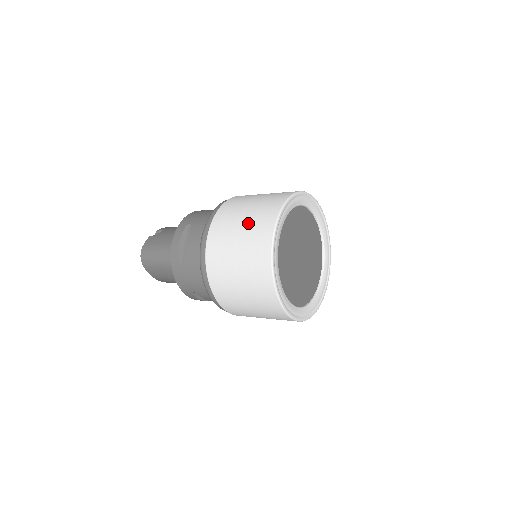
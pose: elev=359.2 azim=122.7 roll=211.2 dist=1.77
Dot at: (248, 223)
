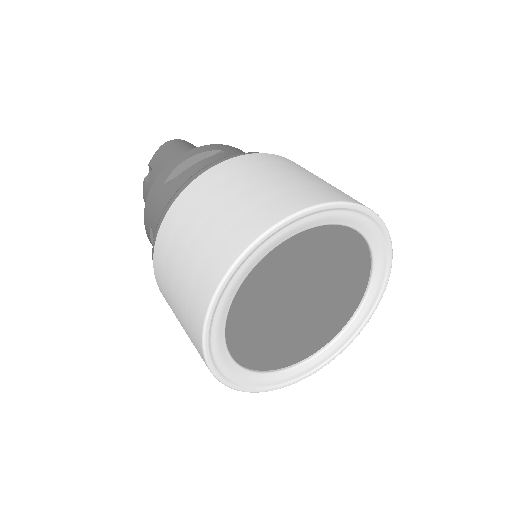
Dot at: (181, 320)
